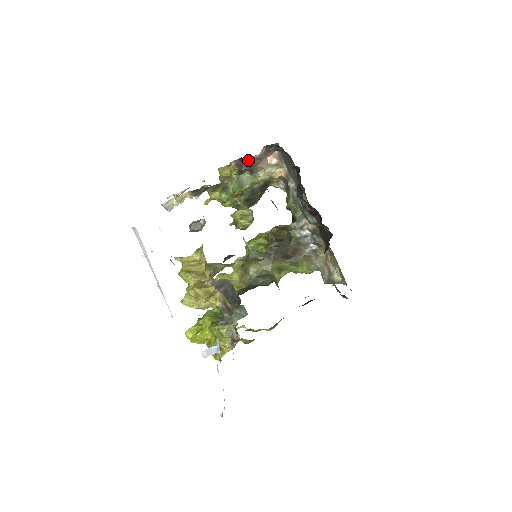
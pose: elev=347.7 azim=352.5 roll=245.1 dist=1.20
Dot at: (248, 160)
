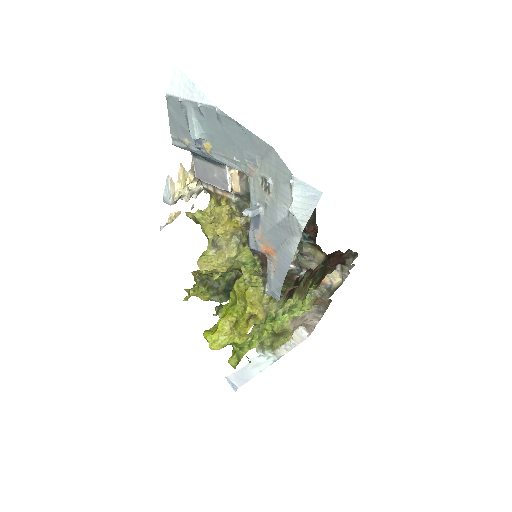
Dot at: occluded
